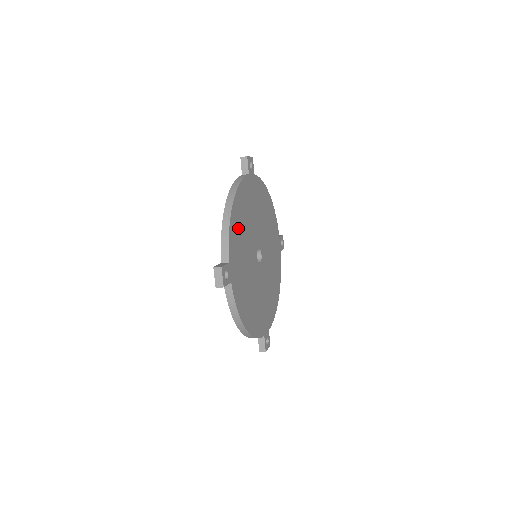
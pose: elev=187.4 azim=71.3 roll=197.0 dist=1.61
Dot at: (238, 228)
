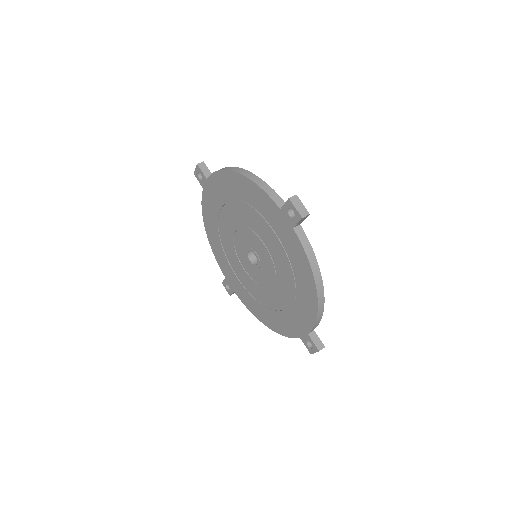
Dot at: occluded
